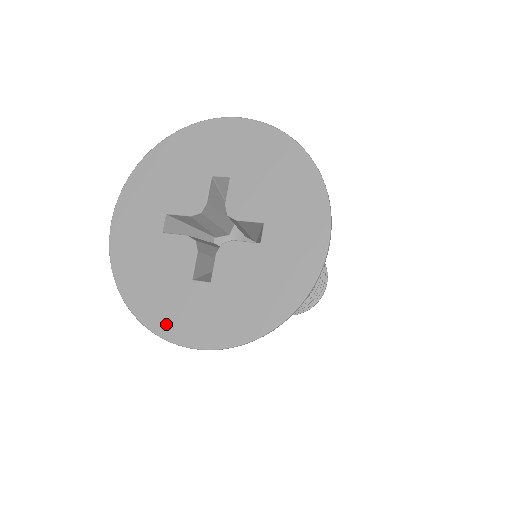
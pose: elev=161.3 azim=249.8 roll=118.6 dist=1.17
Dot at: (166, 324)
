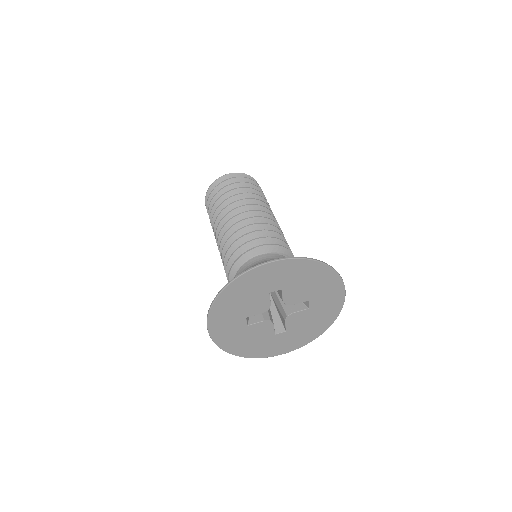
Dot at: (267, 353)
